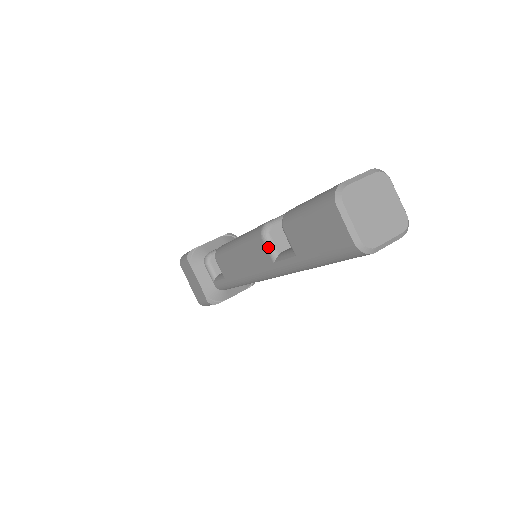
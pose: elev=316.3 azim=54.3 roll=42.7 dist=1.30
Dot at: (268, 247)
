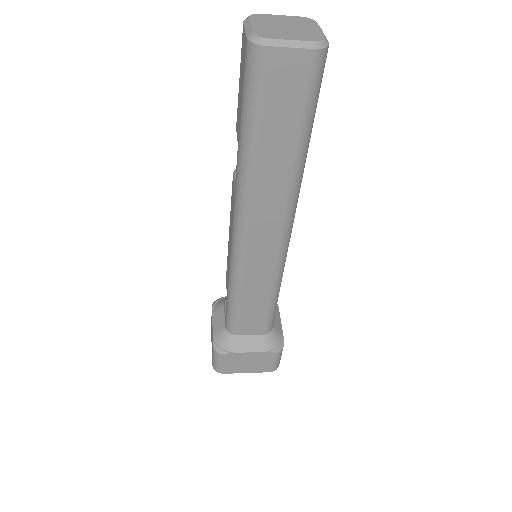
Dot at: (235, 178)
